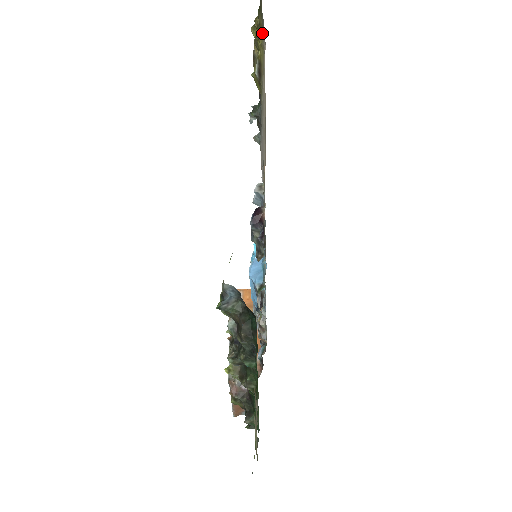
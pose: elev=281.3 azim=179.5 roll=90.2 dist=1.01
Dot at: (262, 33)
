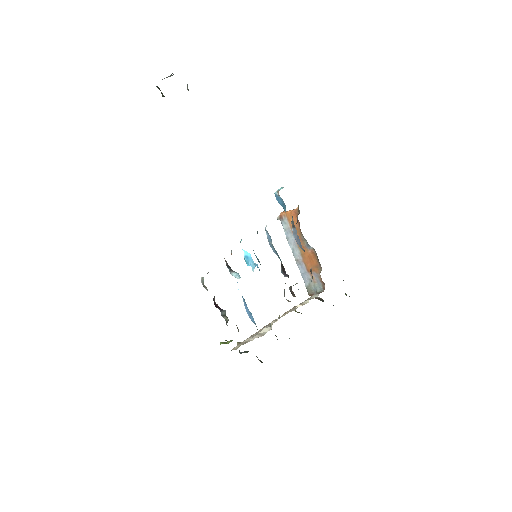
Dot at: occluded
